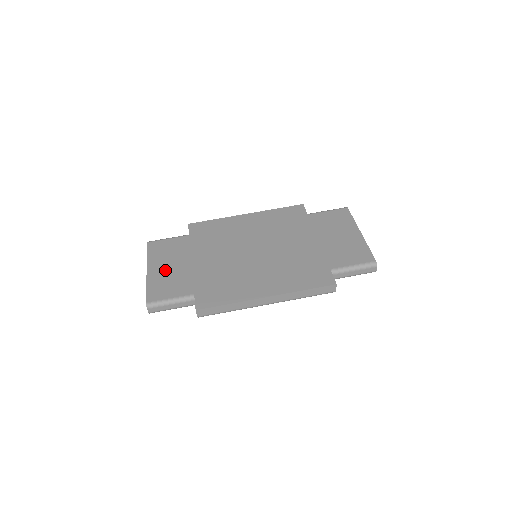
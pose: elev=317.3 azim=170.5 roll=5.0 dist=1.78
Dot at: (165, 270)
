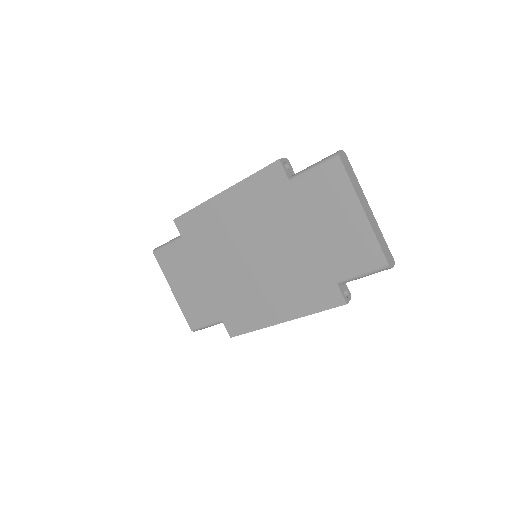
Dot at: (186, 291)
